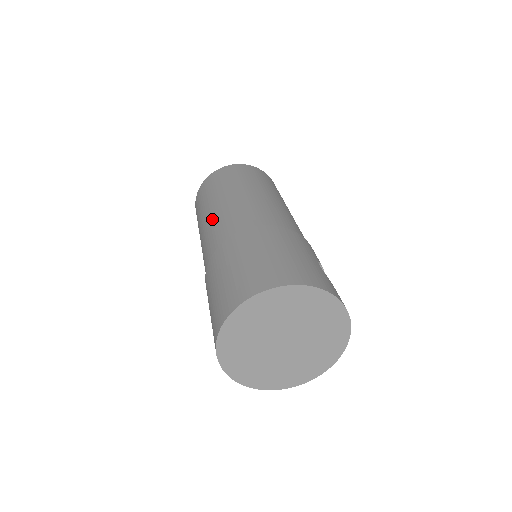
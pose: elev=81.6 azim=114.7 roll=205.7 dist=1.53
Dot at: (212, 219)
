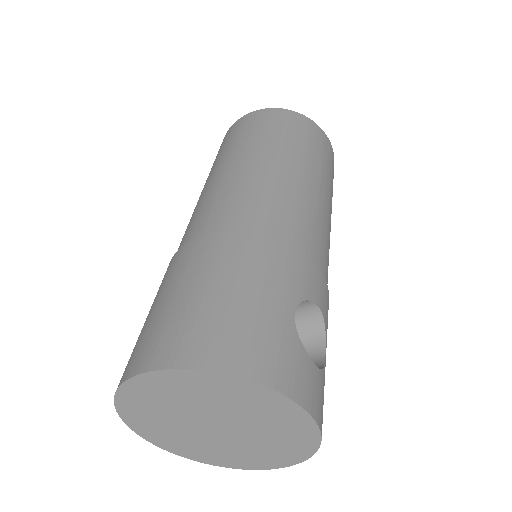
Dot at: (199, 199)
